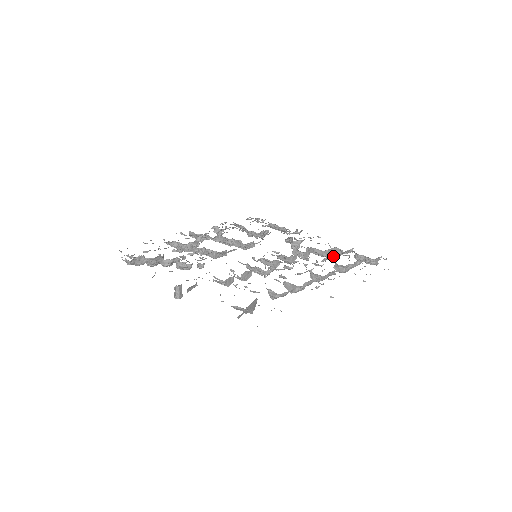
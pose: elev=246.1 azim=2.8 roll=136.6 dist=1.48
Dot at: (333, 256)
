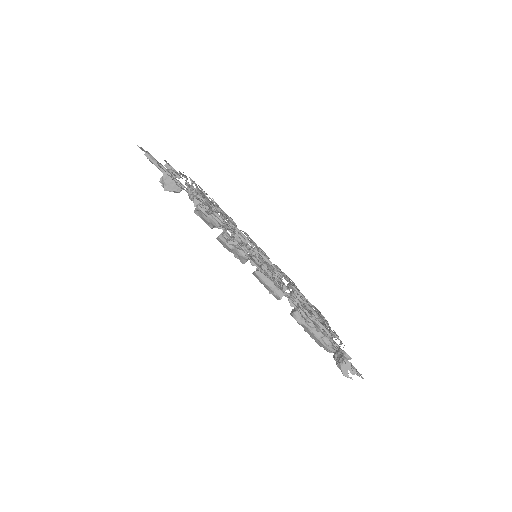
Dot at: occluded
